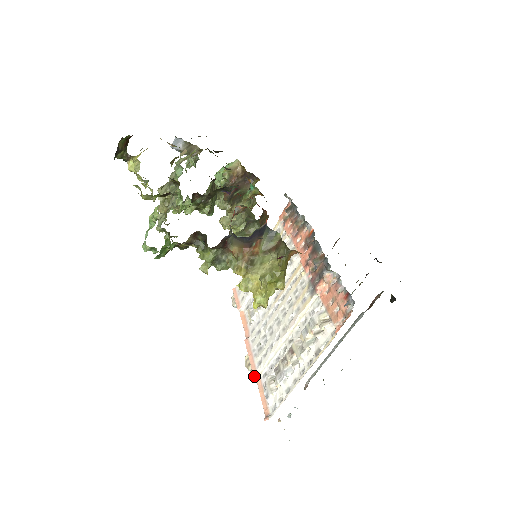
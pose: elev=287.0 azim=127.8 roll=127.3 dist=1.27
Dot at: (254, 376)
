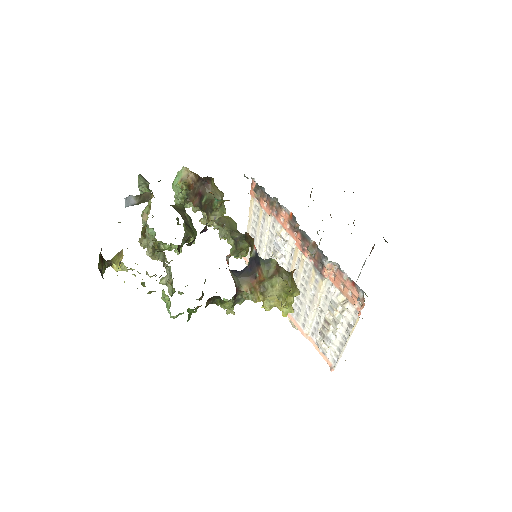
Dot at: occluded
